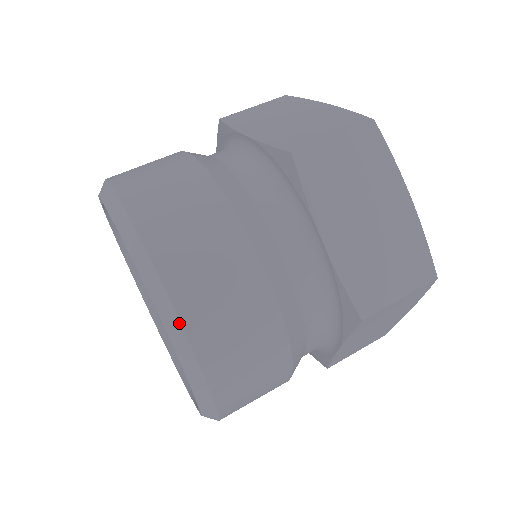
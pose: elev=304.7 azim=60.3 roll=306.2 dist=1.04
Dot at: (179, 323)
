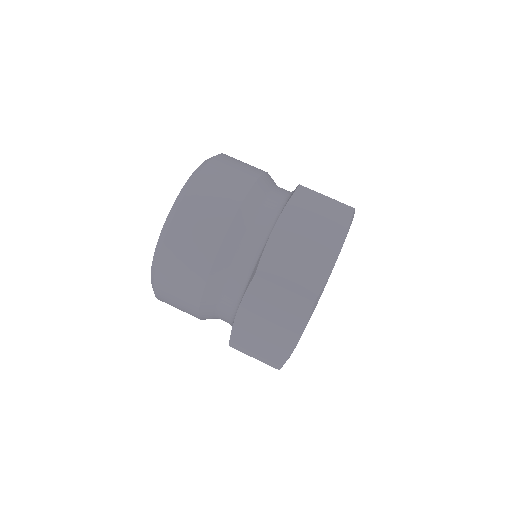
Dot at: (185, 193)
